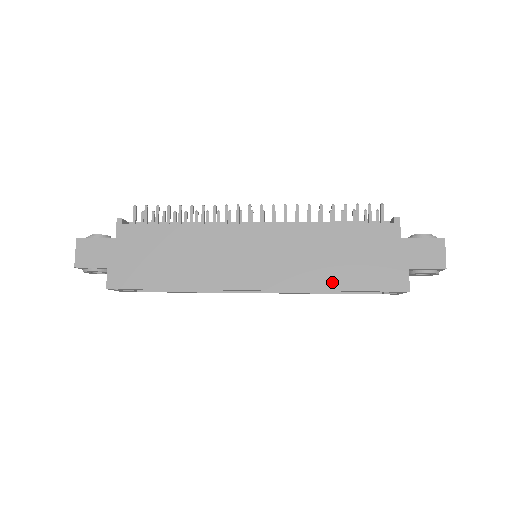
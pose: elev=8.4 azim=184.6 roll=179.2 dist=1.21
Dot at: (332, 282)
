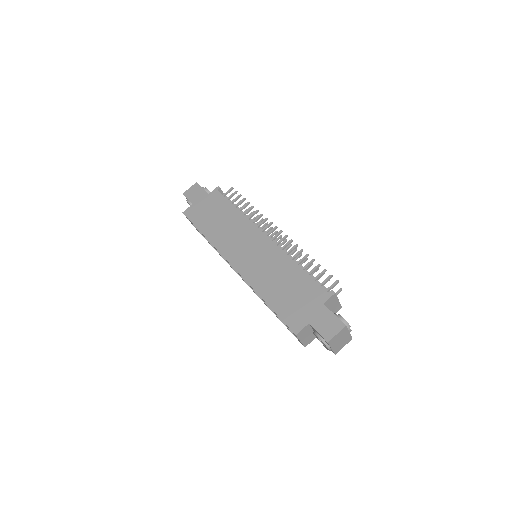
Dot at: (266, 294)
